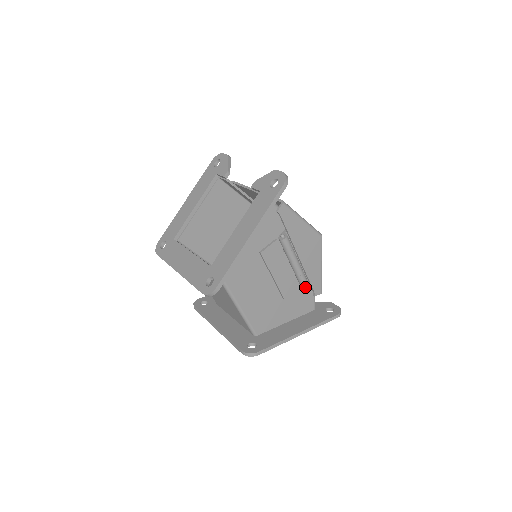
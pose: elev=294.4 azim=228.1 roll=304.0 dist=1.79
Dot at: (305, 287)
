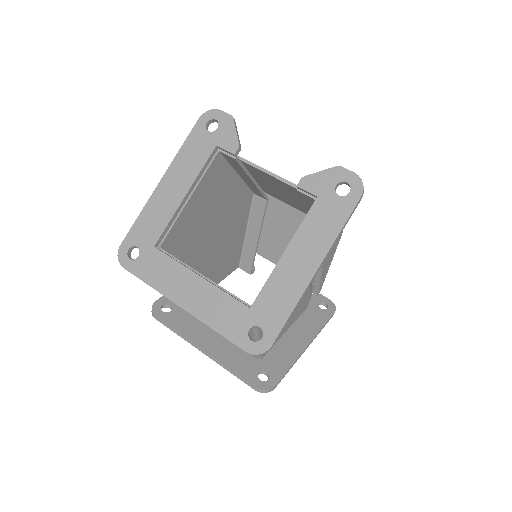
Dot at: occluded
